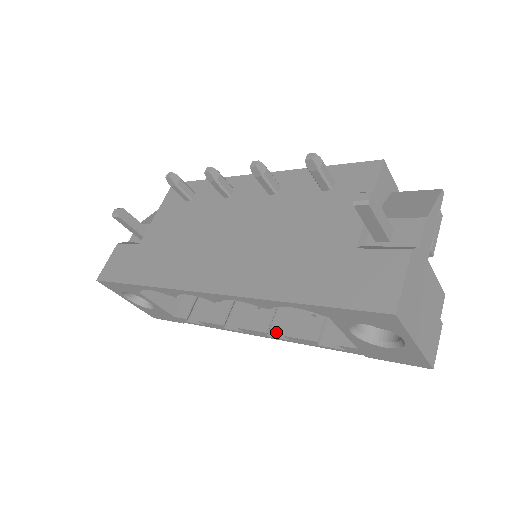
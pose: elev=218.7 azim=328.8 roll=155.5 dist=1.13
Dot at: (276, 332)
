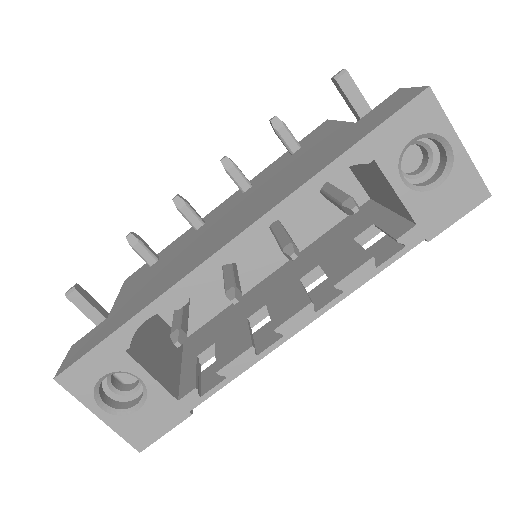
Dot at: (321, 303)
